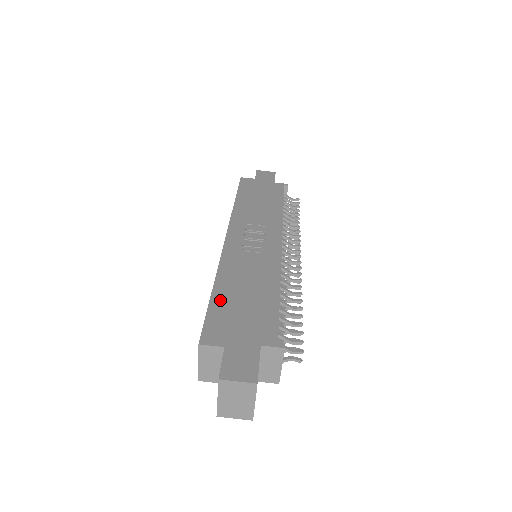
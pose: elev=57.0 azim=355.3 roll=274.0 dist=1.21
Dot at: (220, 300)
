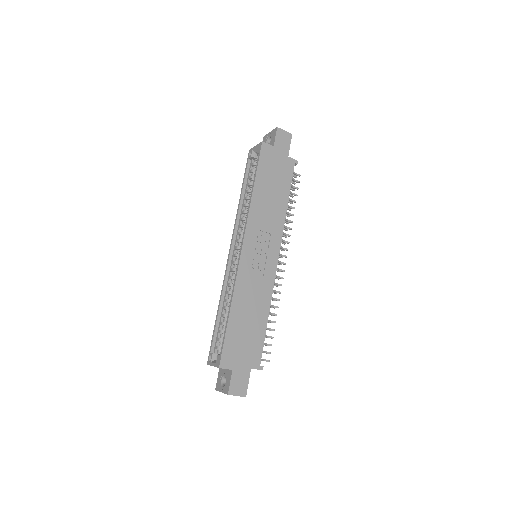
Dot at: (233, 327)
